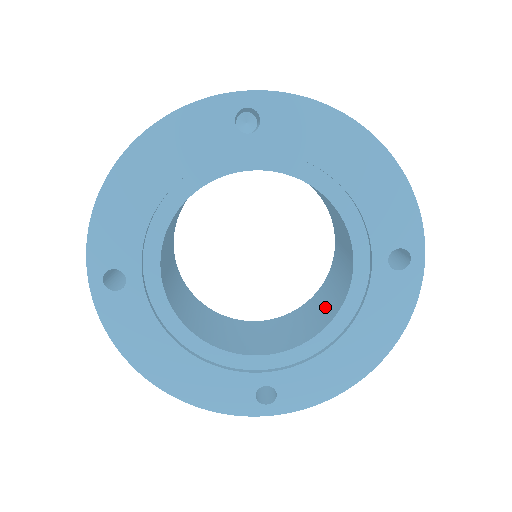
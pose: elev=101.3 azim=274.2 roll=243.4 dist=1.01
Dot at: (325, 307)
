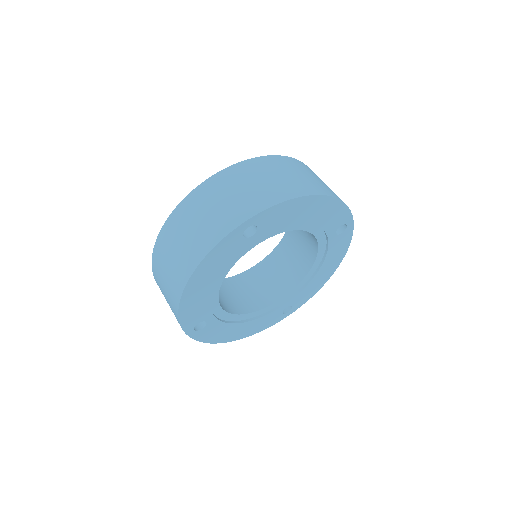
Dot at: (300, 254)
